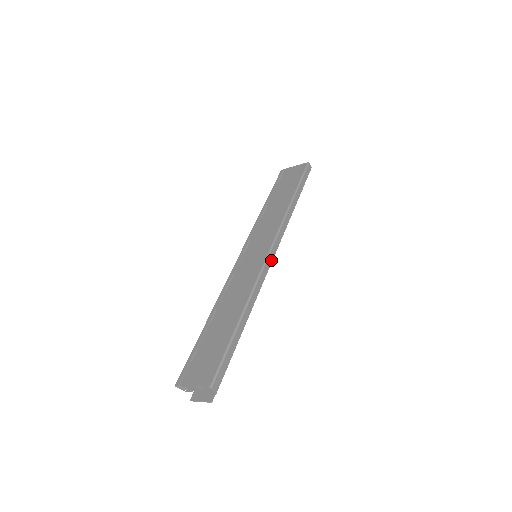
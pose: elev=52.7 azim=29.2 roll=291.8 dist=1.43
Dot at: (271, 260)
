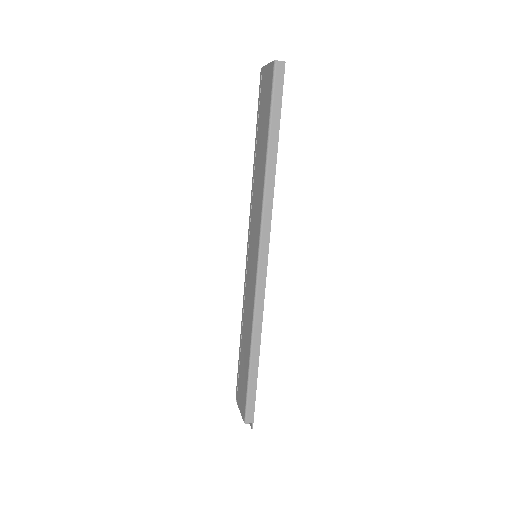
Dot at: (265, 269)
